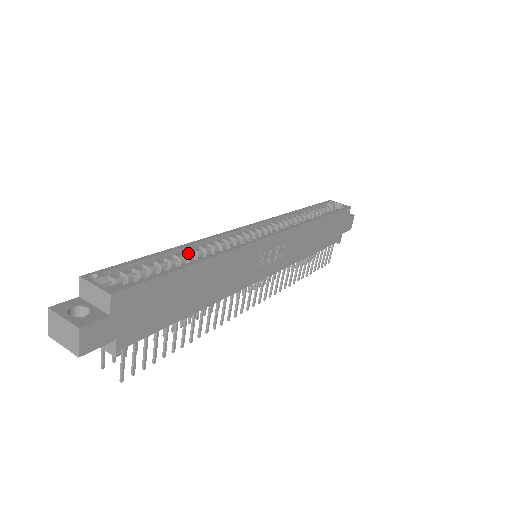
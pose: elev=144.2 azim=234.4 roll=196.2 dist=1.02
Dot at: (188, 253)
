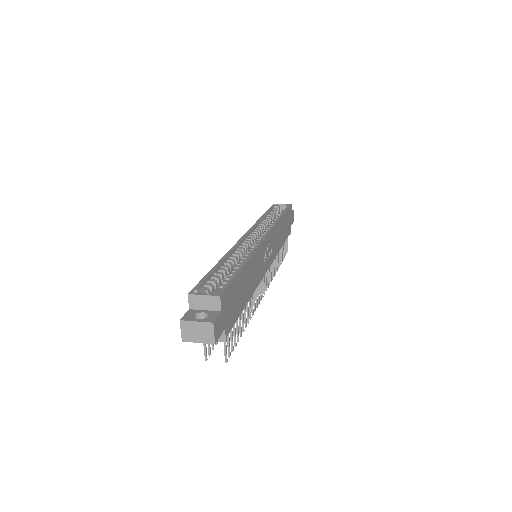
Dot at: (228, 263)
